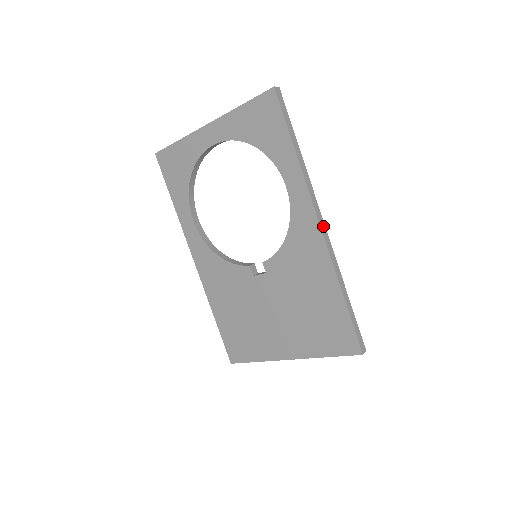
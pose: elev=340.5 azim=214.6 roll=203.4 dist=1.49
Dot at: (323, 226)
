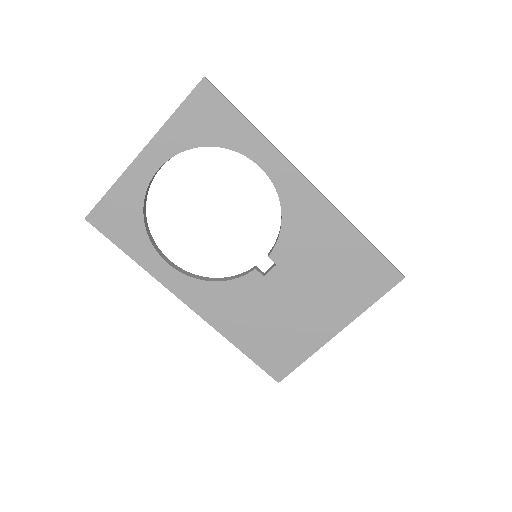
Dot at: (313, 185)
